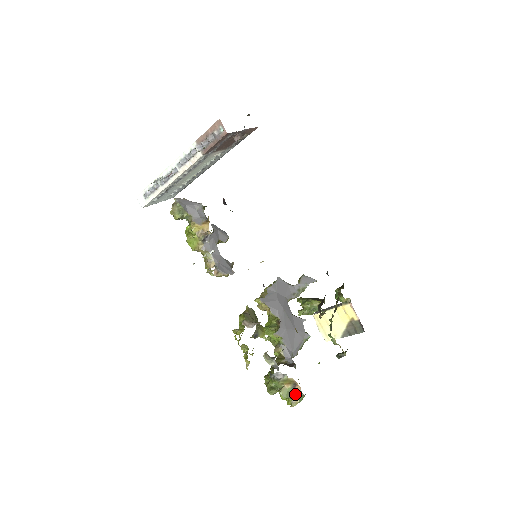
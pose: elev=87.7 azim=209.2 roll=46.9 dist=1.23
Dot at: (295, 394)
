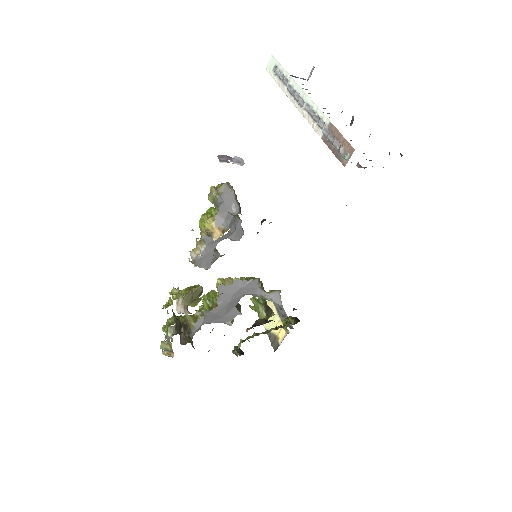
Dot at: (169, 353)
